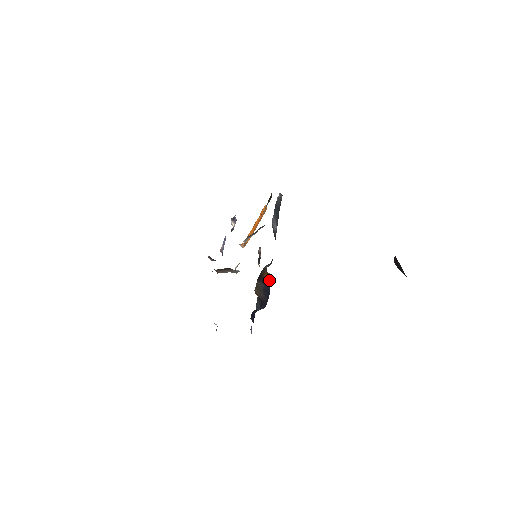
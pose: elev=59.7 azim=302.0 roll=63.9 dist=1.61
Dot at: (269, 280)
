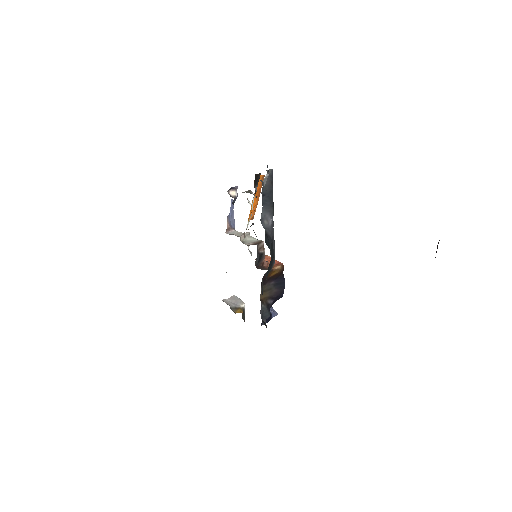
Dot at: (279, 274)
